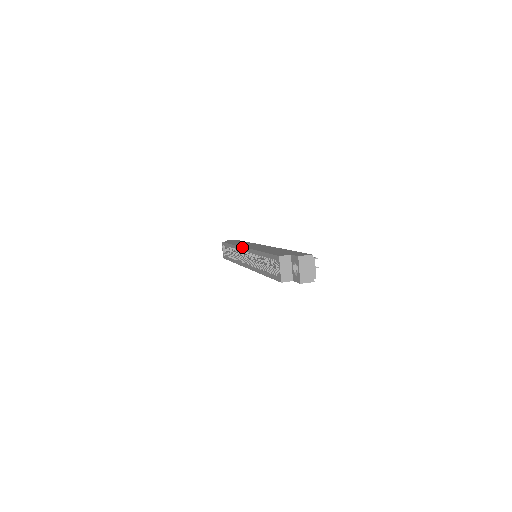
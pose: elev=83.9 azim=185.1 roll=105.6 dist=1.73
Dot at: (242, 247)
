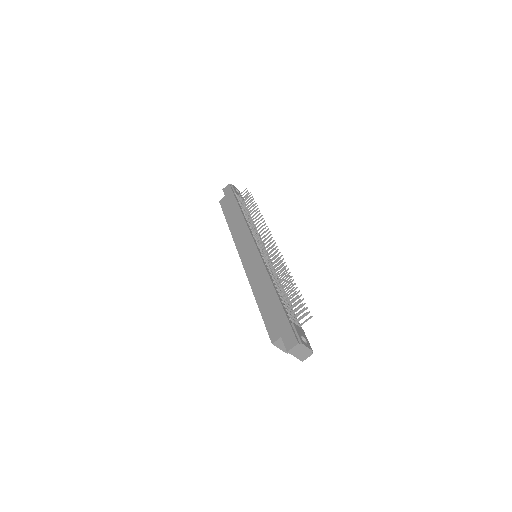
Dot at: (239, 256)
